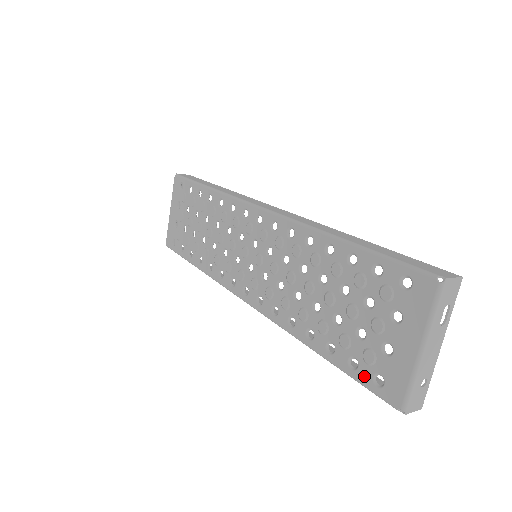
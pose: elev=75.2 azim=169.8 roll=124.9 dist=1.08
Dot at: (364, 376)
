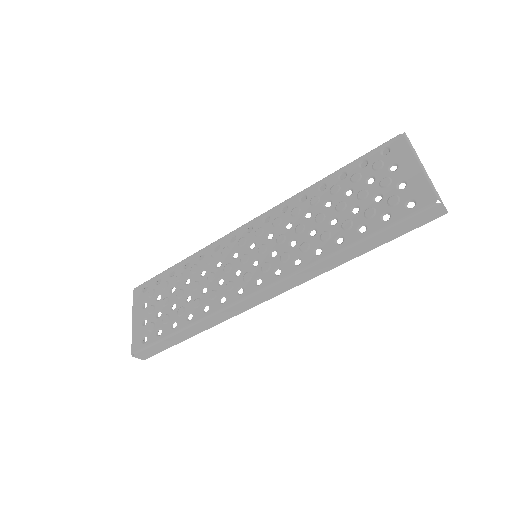
Dot at: (399, 213)
